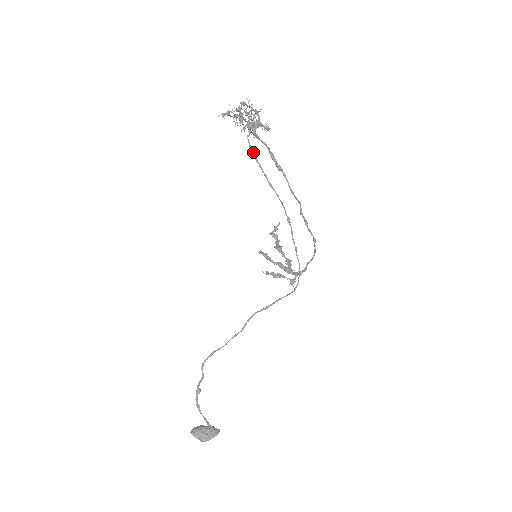
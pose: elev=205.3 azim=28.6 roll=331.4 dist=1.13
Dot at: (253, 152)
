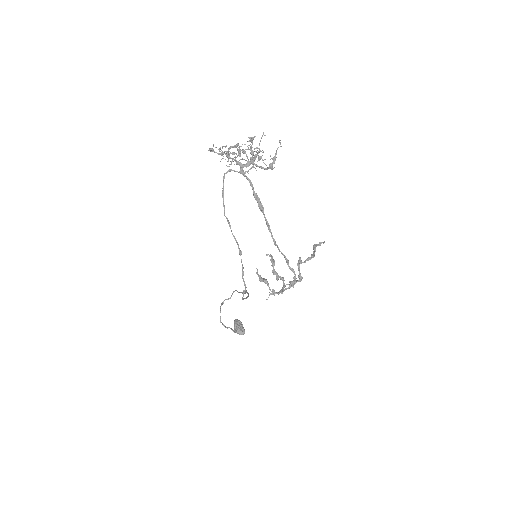
Dot at: (223, 188)
